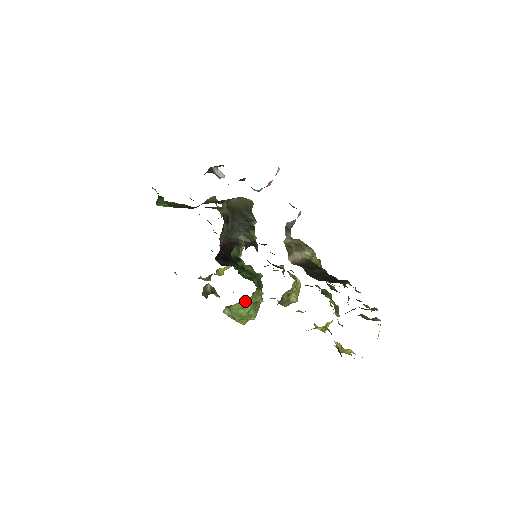
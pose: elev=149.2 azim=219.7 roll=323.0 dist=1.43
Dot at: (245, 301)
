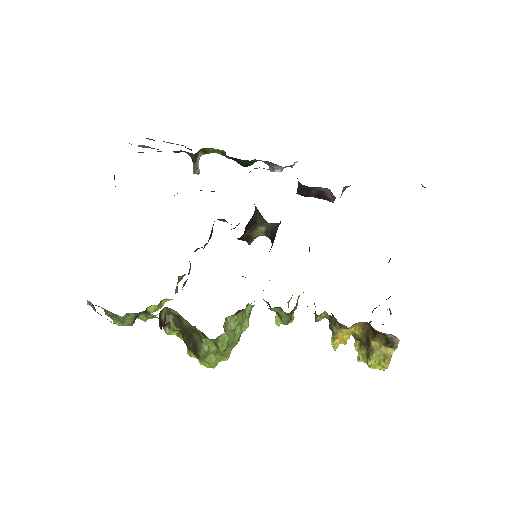
Dot at: (247, 312)
